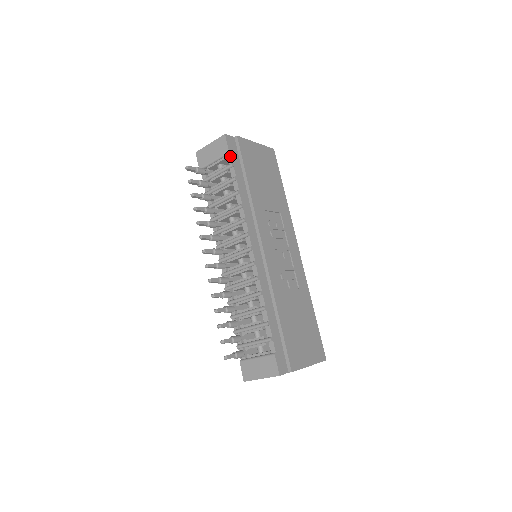
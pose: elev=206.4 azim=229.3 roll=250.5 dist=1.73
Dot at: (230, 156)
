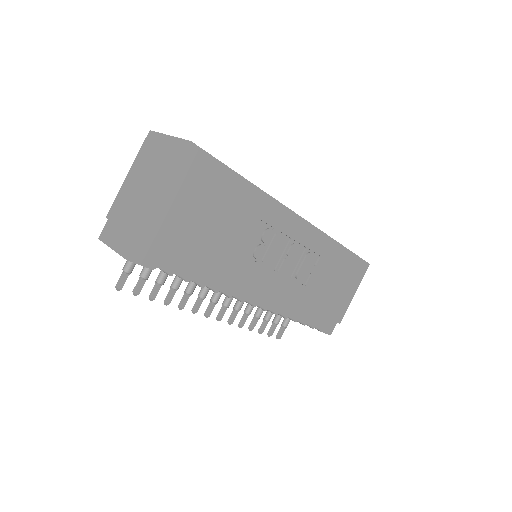
Dot at: occluded
